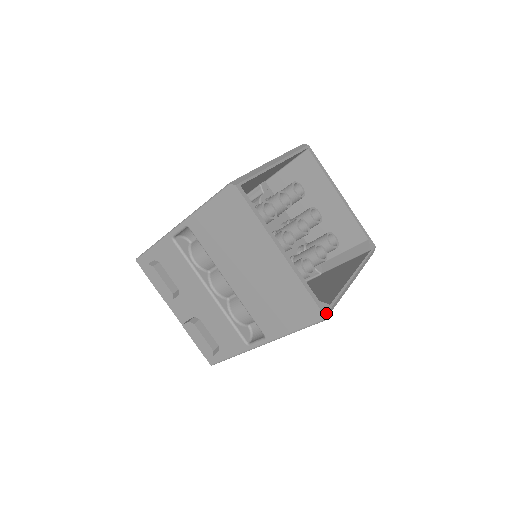
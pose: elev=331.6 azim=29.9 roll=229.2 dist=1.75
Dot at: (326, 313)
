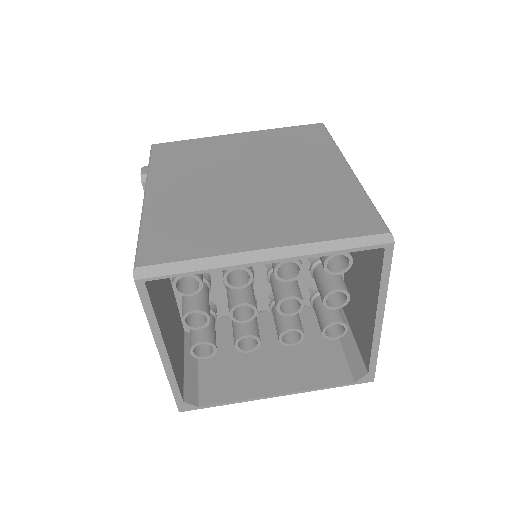
Dot at: (184, 411)
